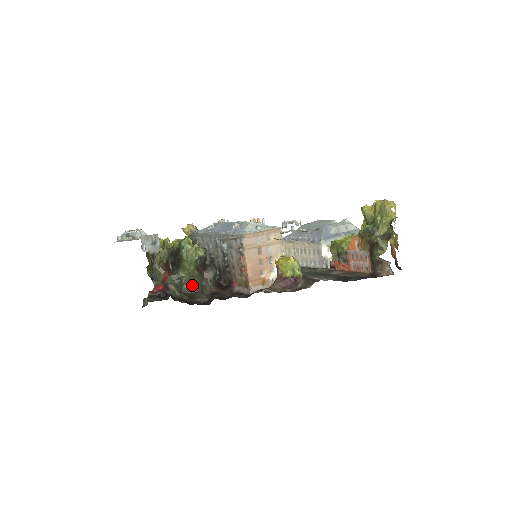
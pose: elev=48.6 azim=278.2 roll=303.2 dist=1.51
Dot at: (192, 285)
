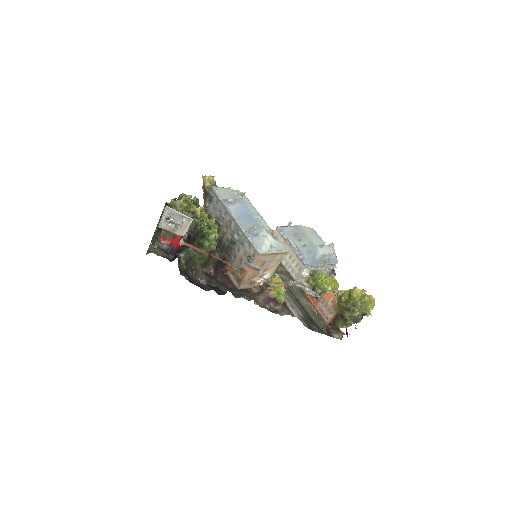
Dot at: (198, 262)
